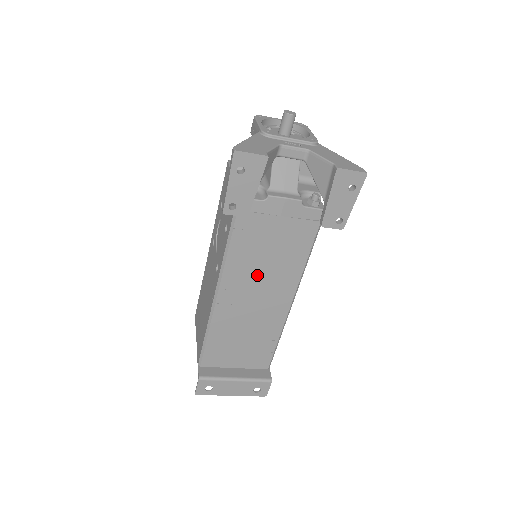
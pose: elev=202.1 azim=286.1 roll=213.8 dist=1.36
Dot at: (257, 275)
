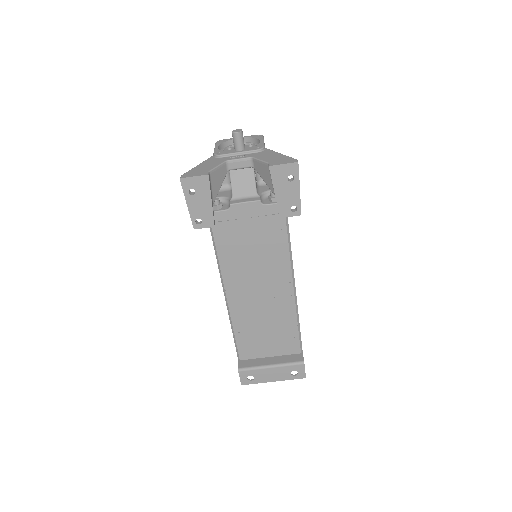
Dot at: (251, 272)
